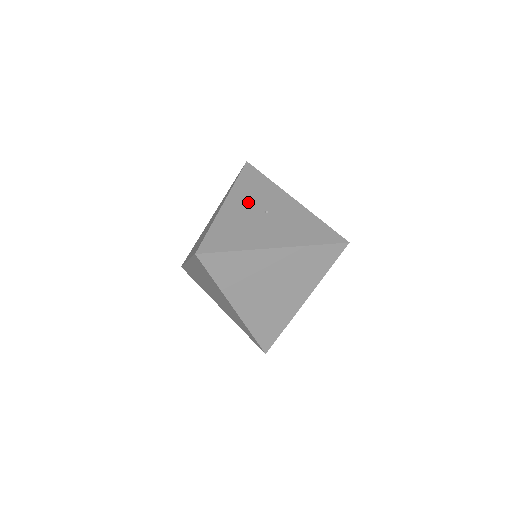
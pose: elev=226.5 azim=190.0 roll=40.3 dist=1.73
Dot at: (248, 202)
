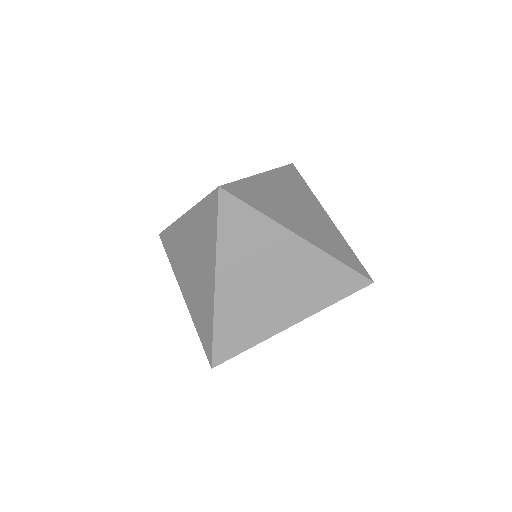
Dot at: occluded
